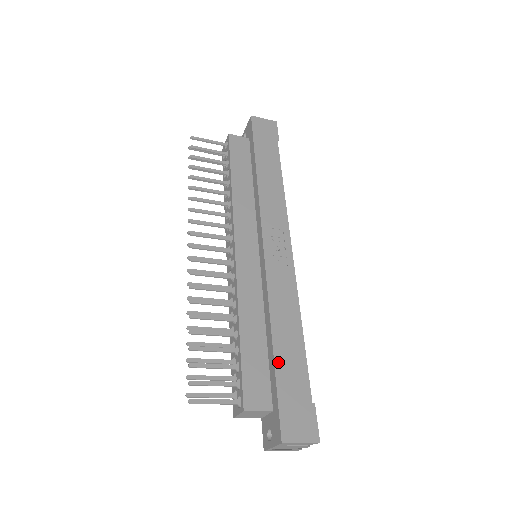
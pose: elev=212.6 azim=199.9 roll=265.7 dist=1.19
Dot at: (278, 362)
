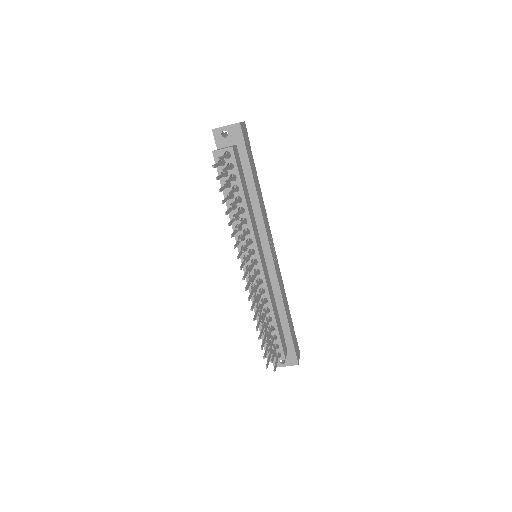
Dot at: (290, 327)
